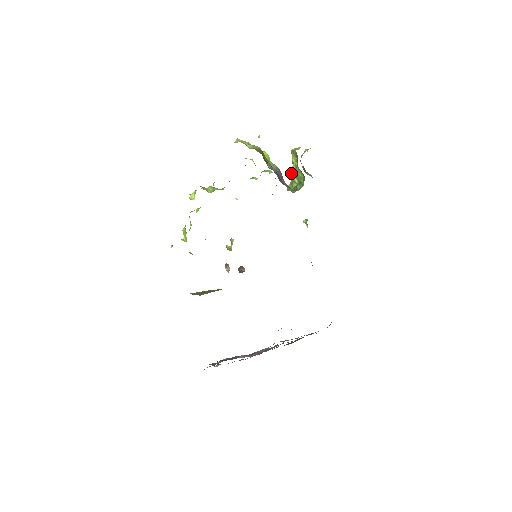
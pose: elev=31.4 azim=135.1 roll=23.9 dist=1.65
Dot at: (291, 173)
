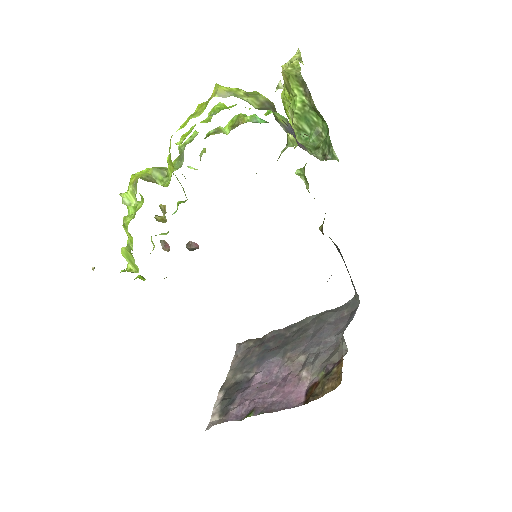
Dot at: (295, 116)
